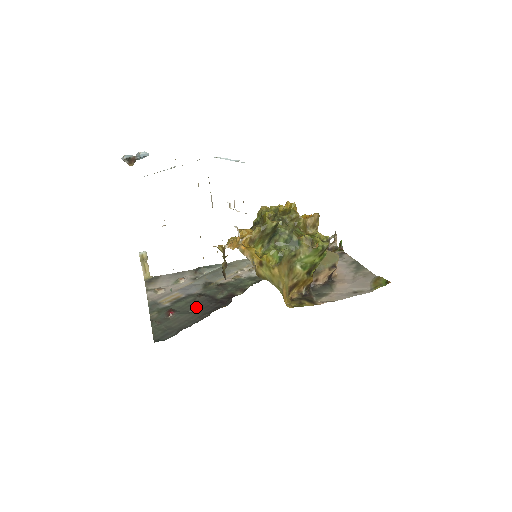
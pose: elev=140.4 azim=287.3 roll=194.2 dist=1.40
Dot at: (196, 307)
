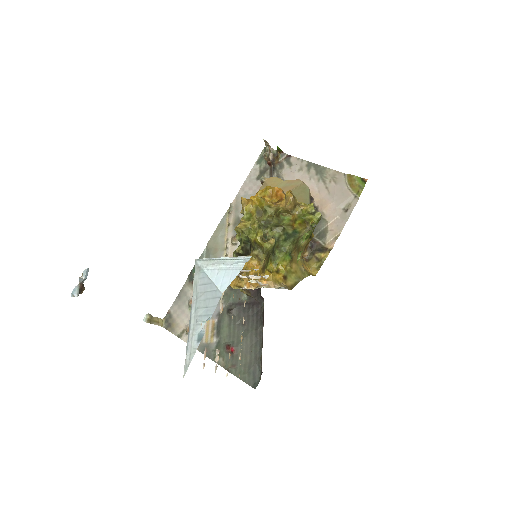
Dot at: (241, 326)
